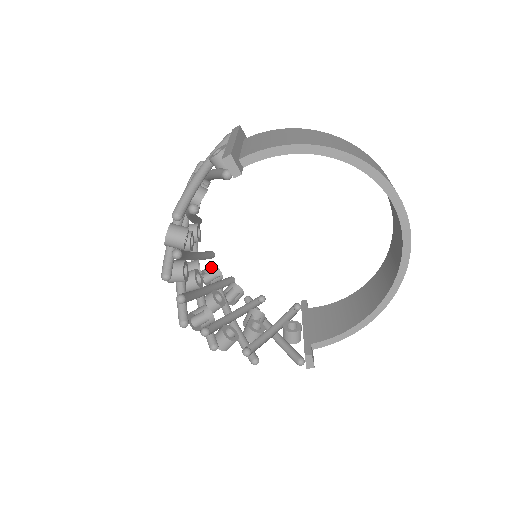
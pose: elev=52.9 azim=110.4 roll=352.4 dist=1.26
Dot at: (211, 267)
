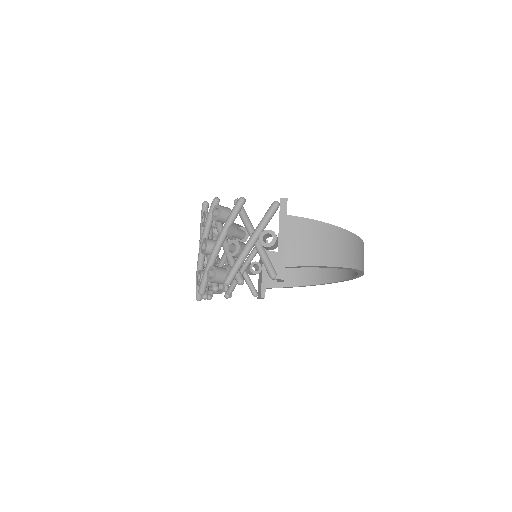
Dot at: occluded
